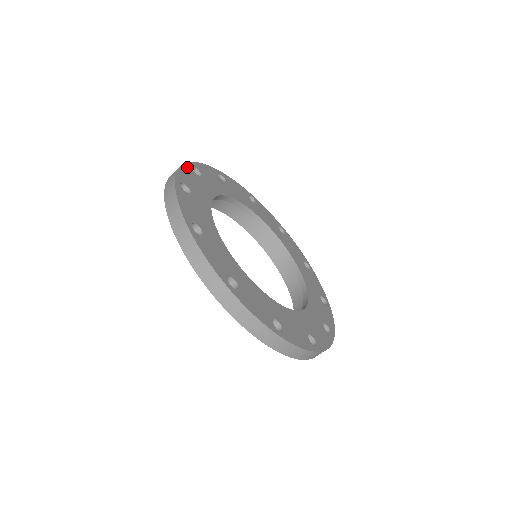
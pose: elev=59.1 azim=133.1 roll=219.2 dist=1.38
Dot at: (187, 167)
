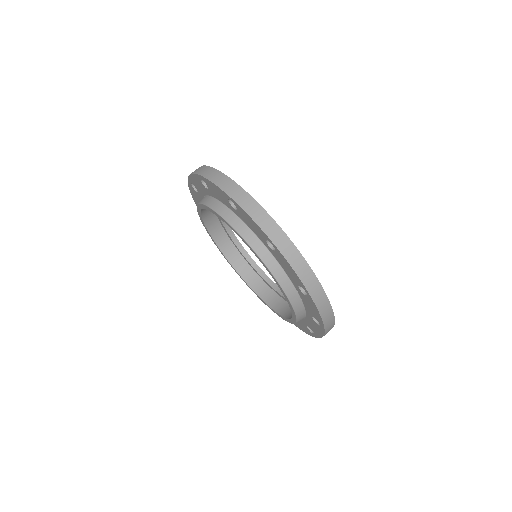
Dot at: occluded
